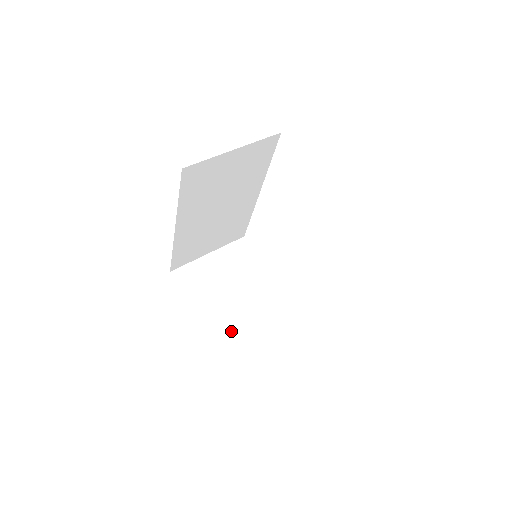
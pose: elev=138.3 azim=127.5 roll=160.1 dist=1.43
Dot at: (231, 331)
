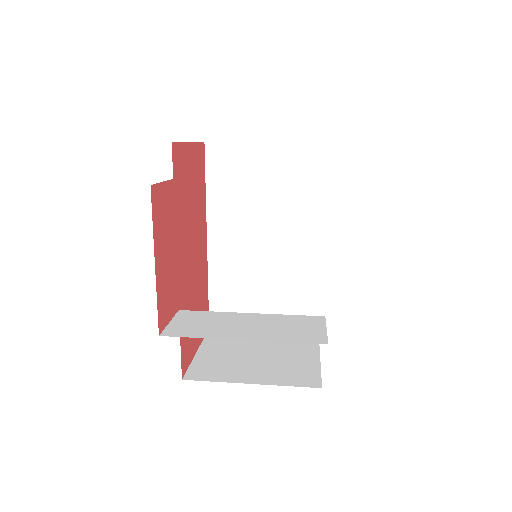
Dot at: (175, 315)
